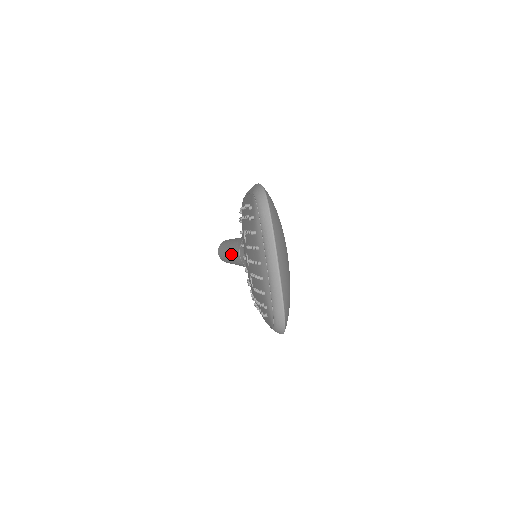
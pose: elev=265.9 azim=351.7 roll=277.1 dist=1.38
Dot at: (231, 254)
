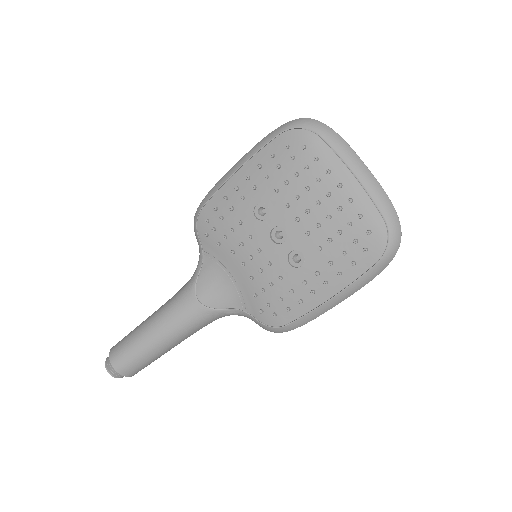
Dot at: (168, 324)
